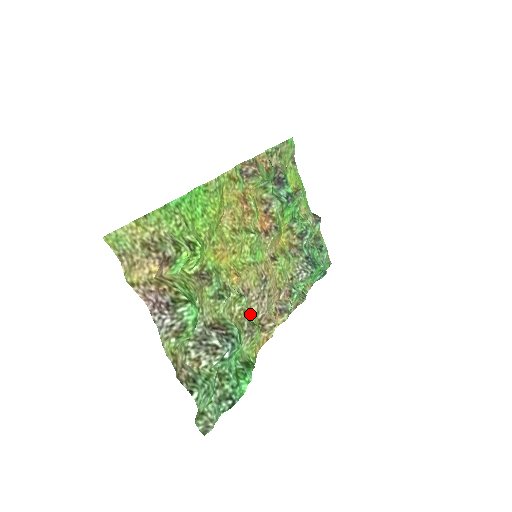
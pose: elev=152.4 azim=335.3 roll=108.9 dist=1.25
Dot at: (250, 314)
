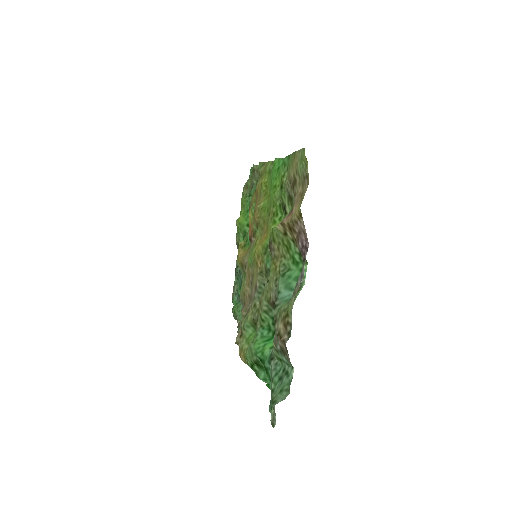
Dot at: (250, 313)
